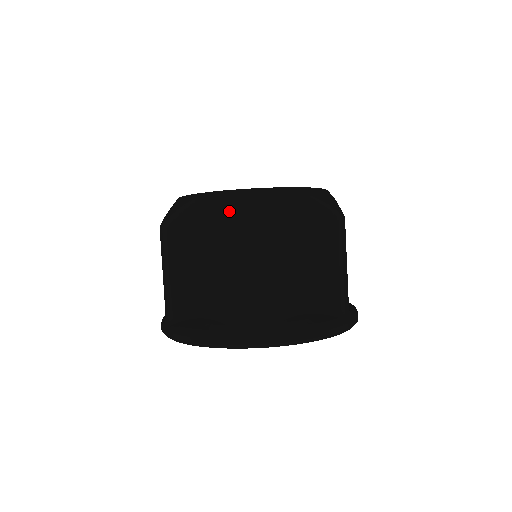
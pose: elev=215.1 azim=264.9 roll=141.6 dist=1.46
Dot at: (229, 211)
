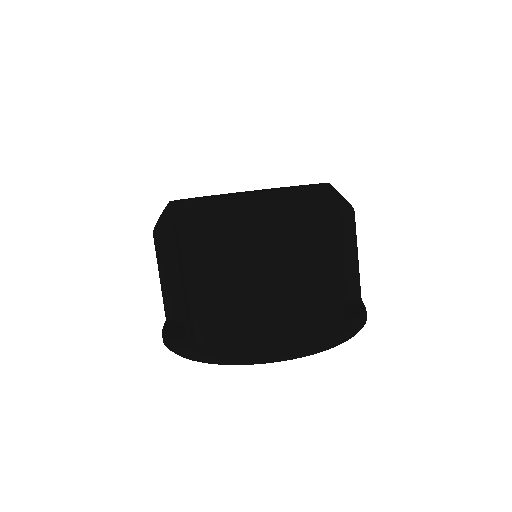
Dot at: (178, 225)
